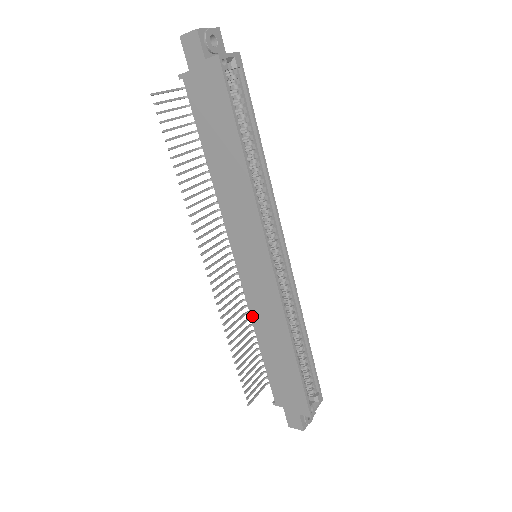
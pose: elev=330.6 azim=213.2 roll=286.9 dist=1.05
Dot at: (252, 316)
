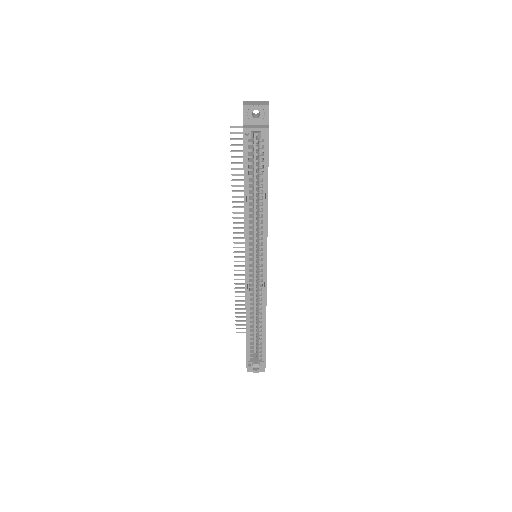
Dot at: occluded
